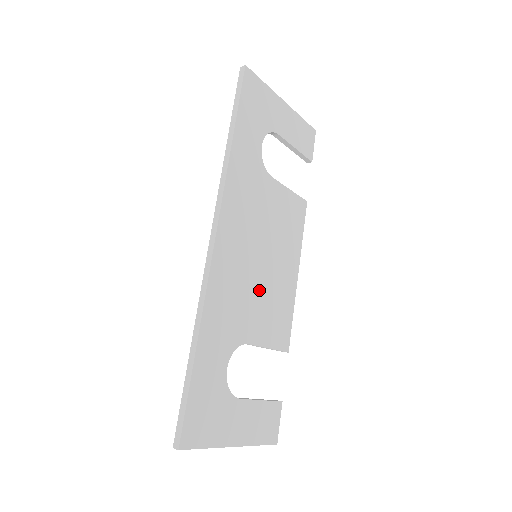
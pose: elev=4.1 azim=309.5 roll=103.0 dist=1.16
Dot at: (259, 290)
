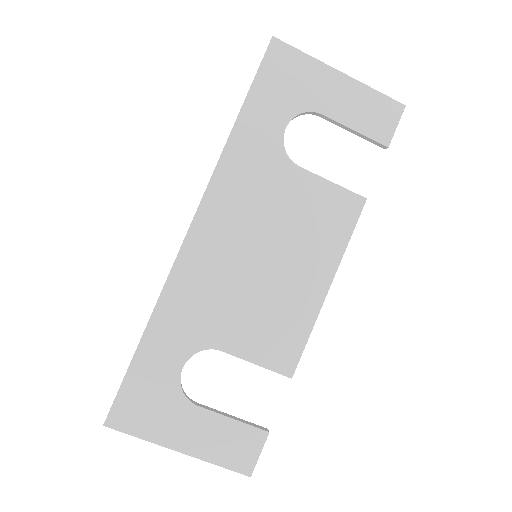
Dot at: (251, 295)
